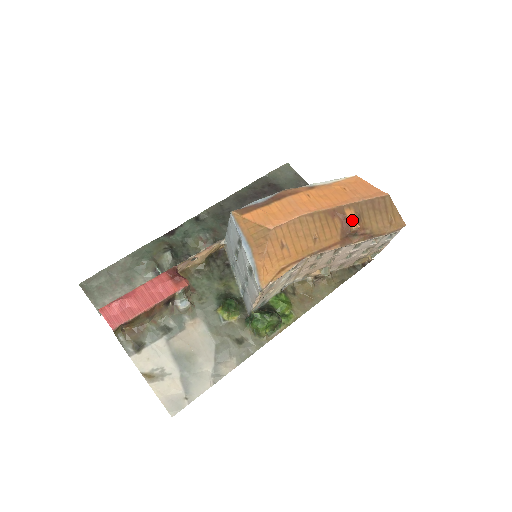
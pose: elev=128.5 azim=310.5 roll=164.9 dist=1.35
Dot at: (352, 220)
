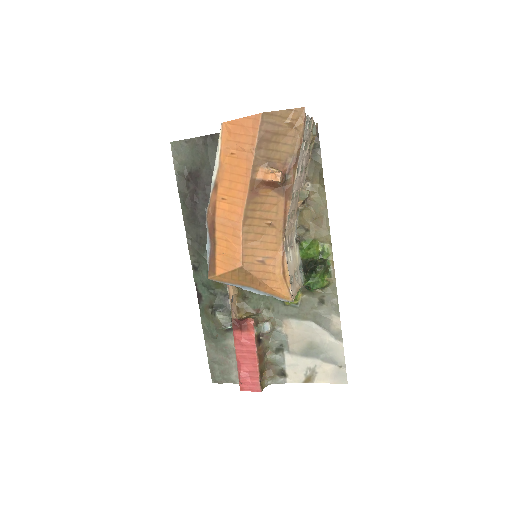
Dot at: (270, 177)
